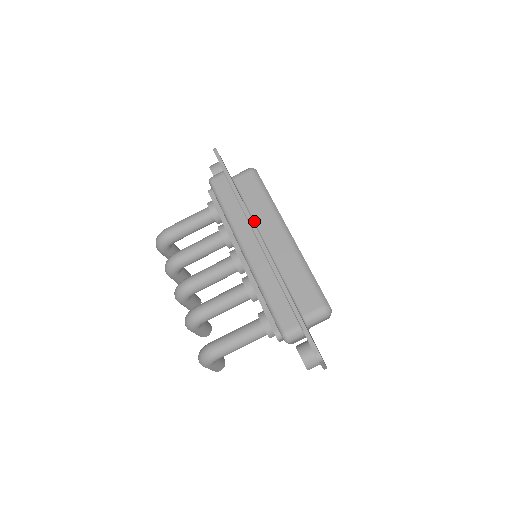
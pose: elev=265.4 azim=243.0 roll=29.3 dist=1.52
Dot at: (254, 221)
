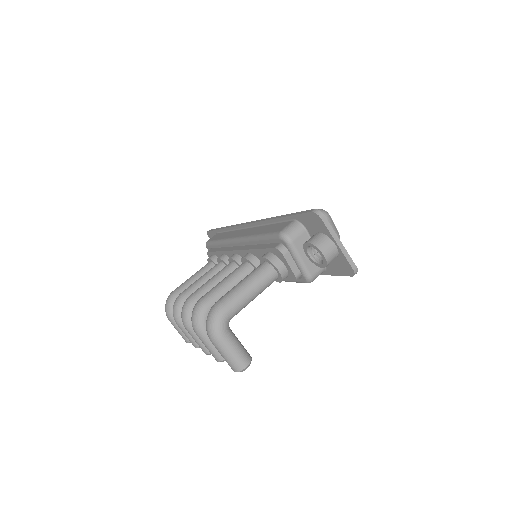
Dot at: occluded
